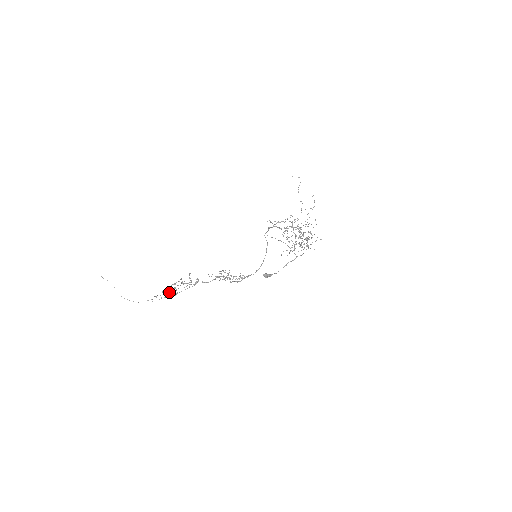
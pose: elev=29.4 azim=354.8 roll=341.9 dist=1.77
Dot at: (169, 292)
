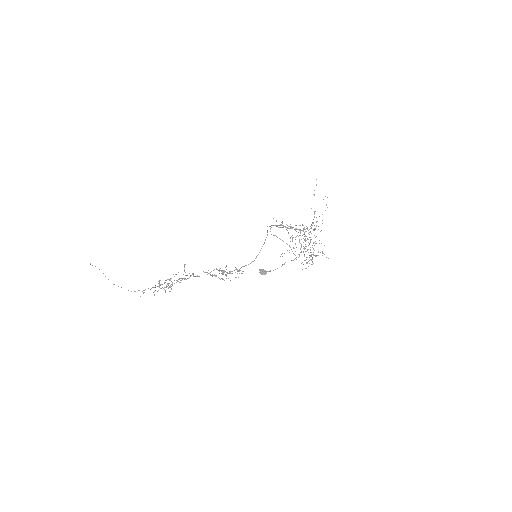
Dot at: (163, 288)
